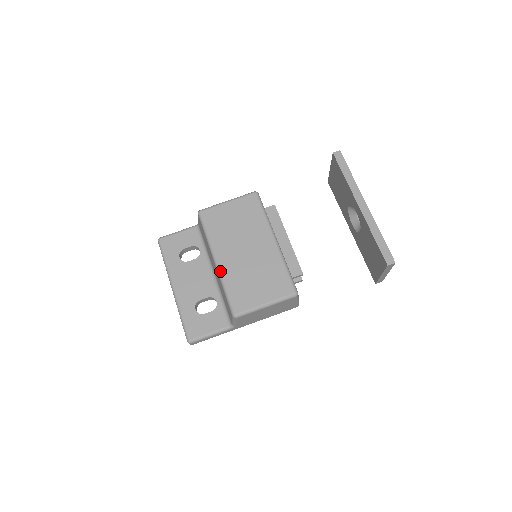
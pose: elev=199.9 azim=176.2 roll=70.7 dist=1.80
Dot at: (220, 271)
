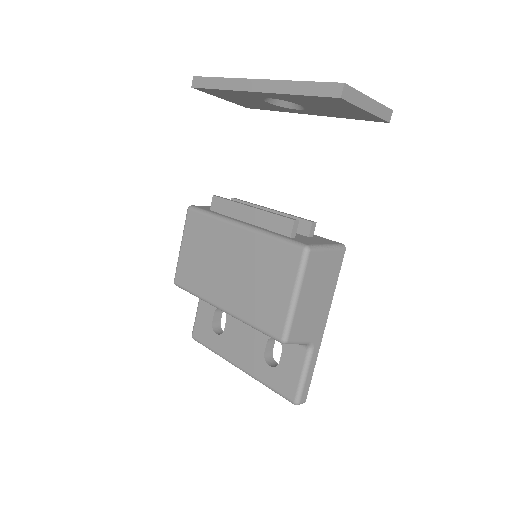
Dot at: (232, 314)
